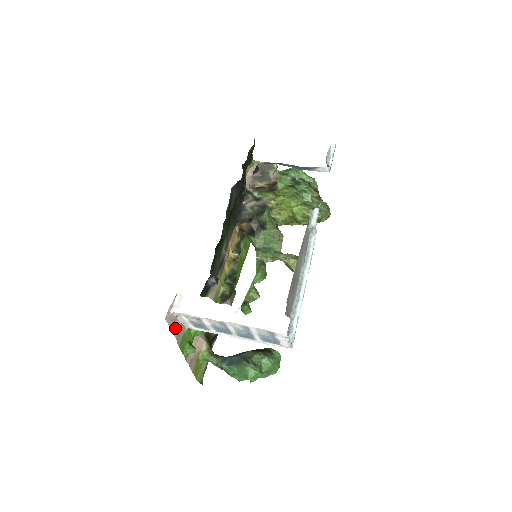
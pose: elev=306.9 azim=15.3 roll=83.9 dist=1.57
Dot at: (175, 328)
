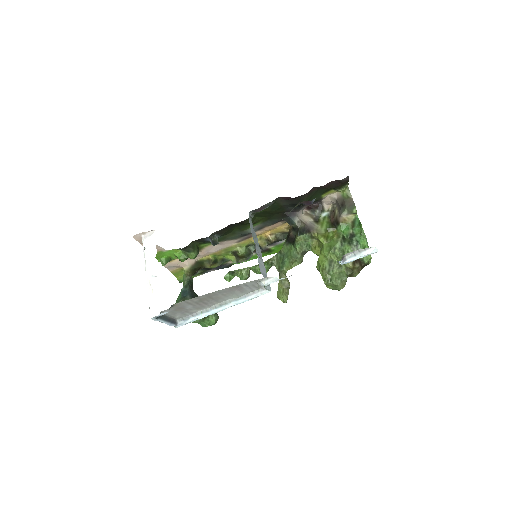
Dot at: occluded
